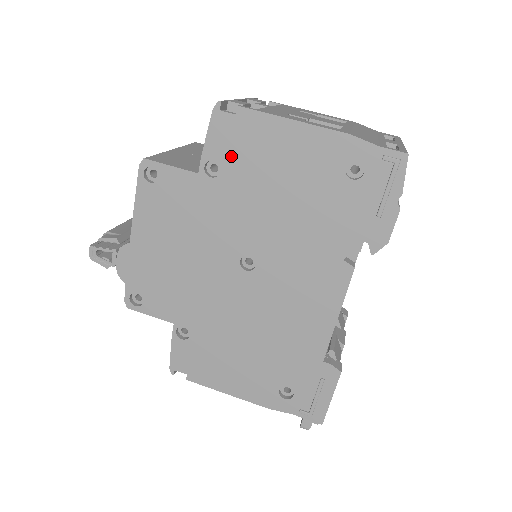
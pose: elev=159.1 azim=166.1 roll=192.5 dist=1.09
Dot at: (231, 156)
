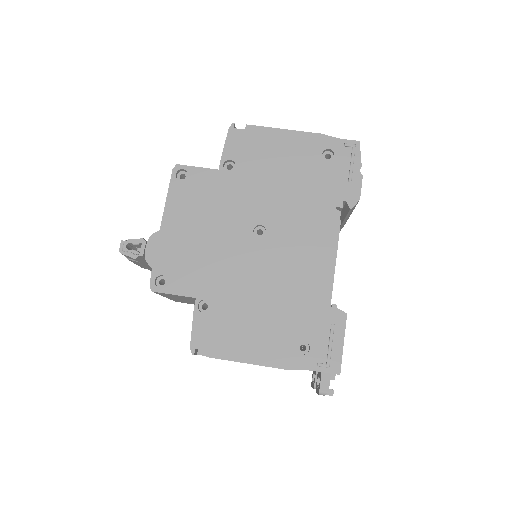
Dot at: (243, 155)
